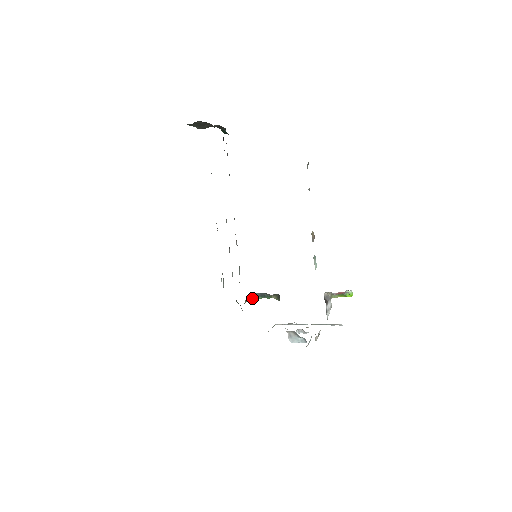
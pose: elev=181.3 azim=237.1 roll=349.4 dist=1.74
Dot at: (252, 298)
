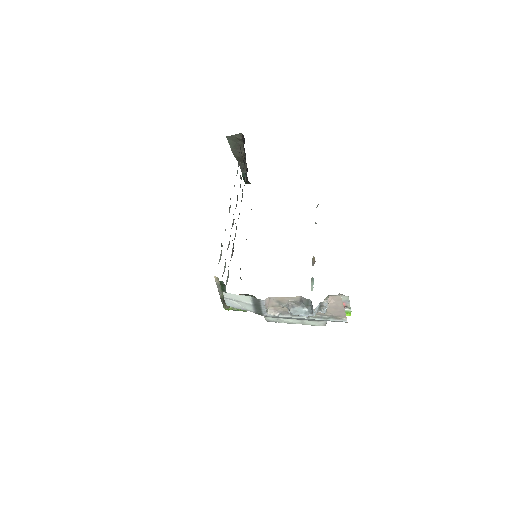
Dot at: occluded
